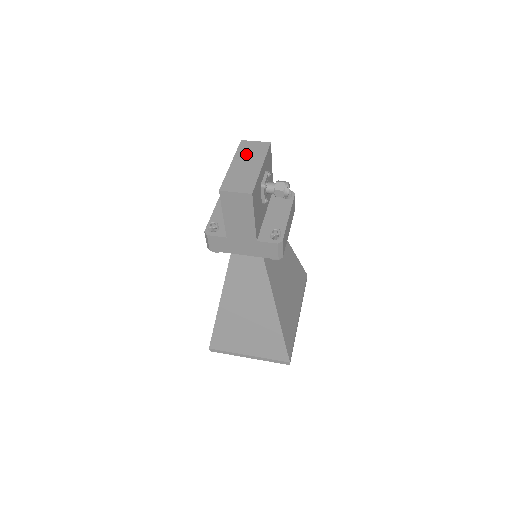
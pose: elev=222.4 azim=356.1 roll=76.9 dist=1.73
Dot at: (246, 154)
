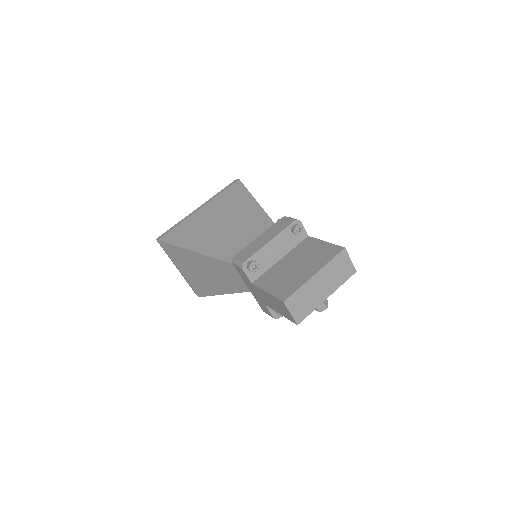
Dot at: (333, 271)
